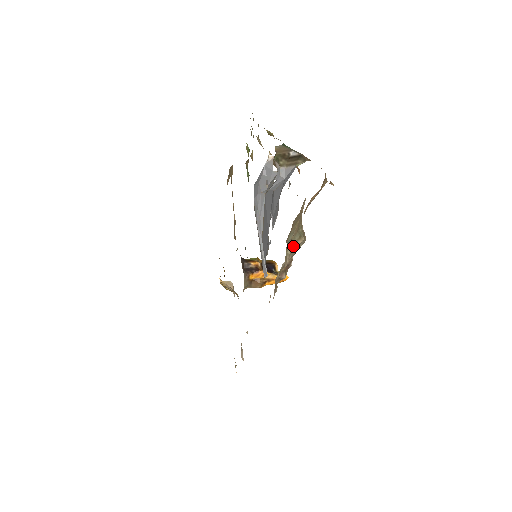
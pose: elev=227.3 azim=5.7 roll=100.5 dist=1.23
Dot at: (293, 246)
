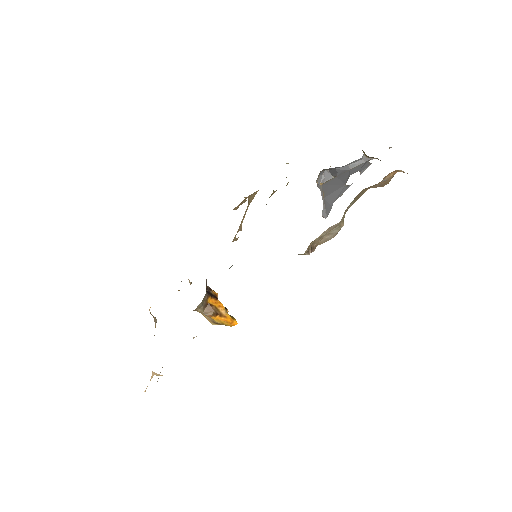
Dot at: occluded
